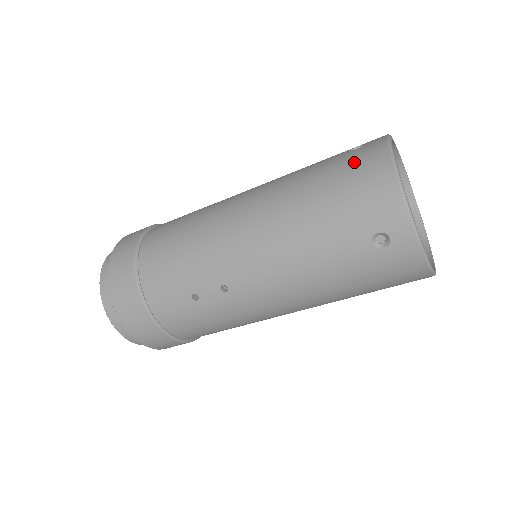
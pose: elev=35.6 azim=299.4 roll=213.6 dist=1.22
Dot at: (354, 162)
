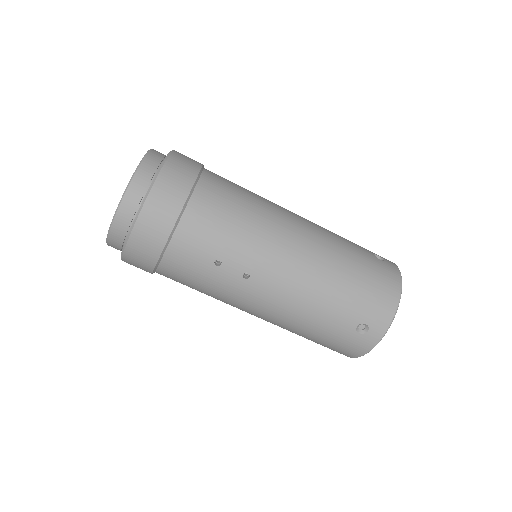
Dot at: (381, 271)
